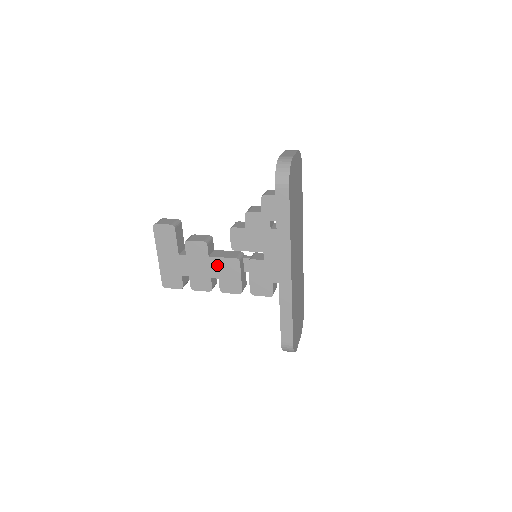
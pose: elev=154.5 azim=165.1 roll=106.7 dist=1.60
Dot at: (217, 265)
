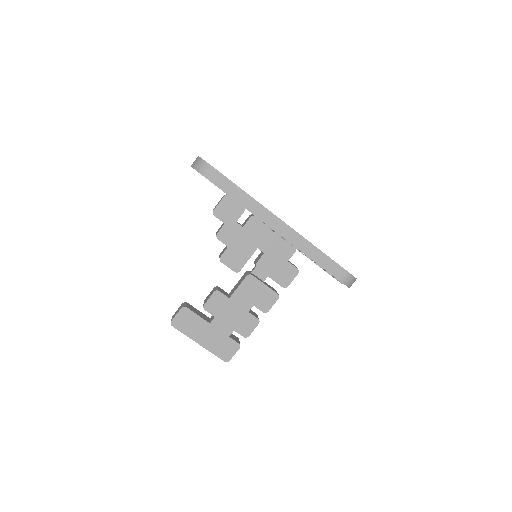
Dot at: (241, 297)
